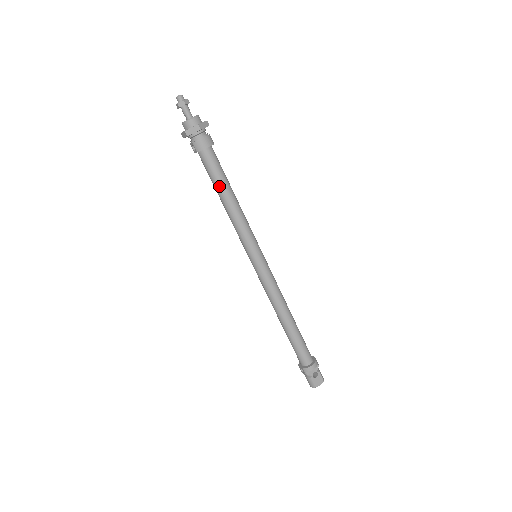
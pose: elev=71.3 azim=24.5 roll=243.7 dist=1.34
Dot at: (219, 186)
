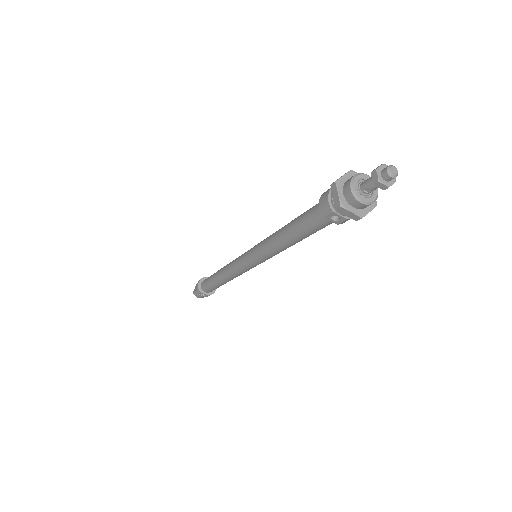
Dot at: occluded
